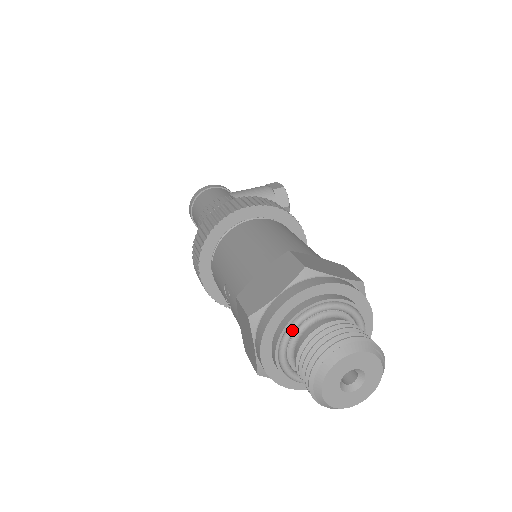
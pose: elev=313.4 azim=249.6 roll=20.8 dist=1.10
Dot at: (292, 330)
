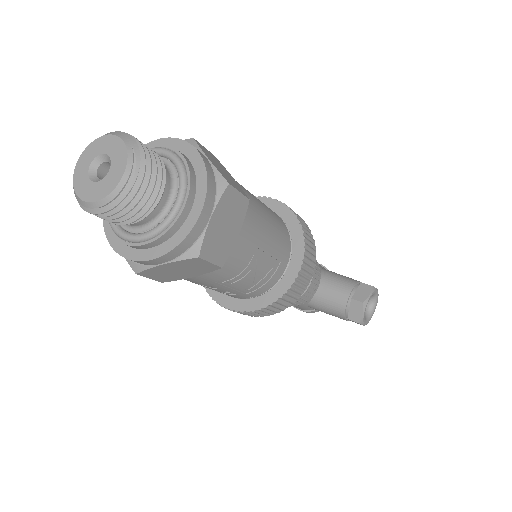
Dot at: occluded
